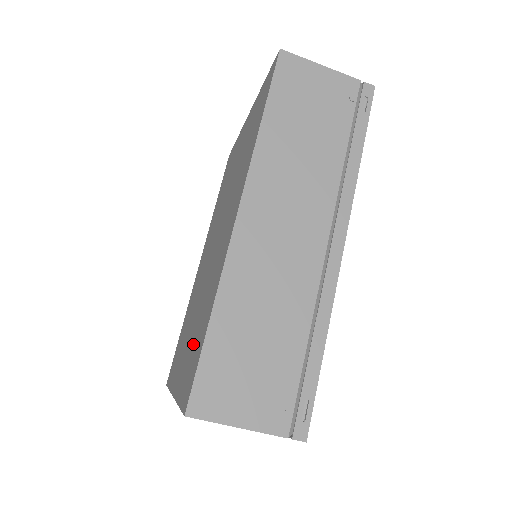
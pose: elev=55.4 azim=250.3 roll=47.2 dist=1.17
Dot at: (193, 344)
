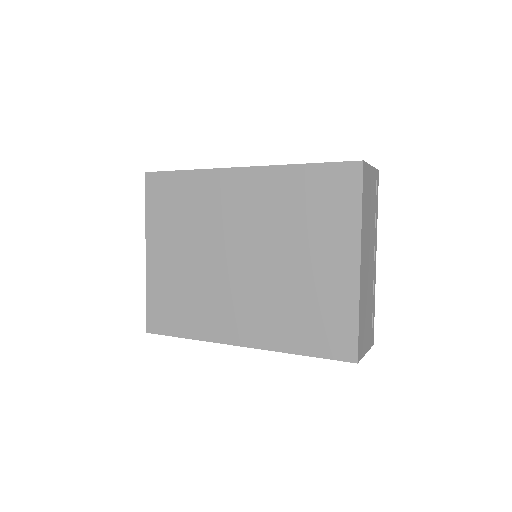
Dot at: (174, 295)
